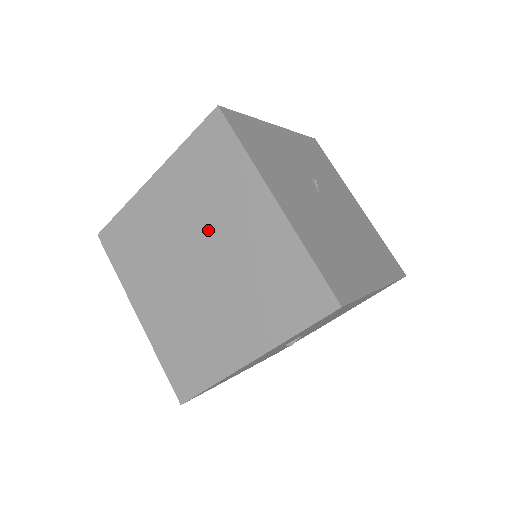
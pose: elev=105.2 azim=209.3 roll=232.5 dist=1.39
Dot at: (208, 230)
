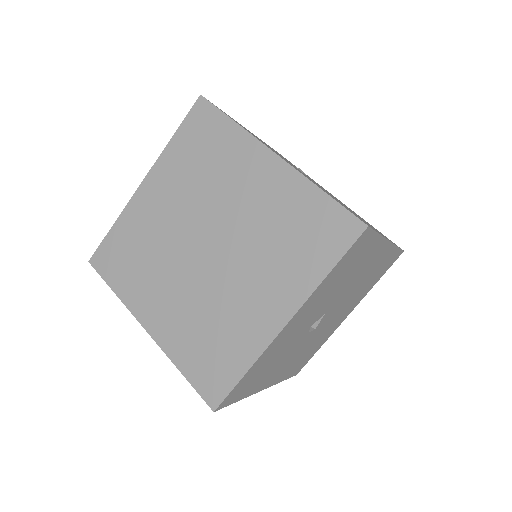
Dot at: (211, 208)
